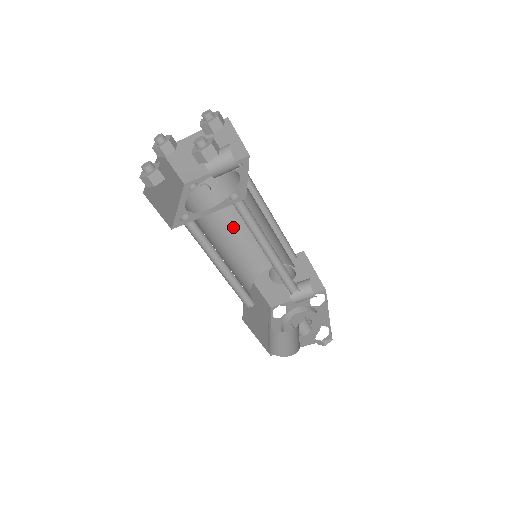
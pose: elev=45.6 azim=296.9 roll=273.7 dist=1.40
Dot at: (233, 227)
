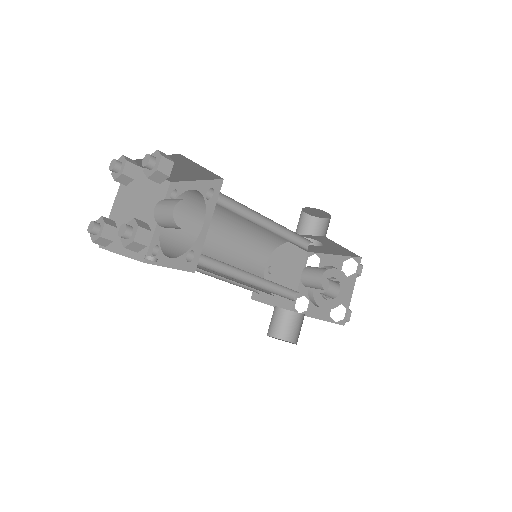
Dot at: (234, 219)
